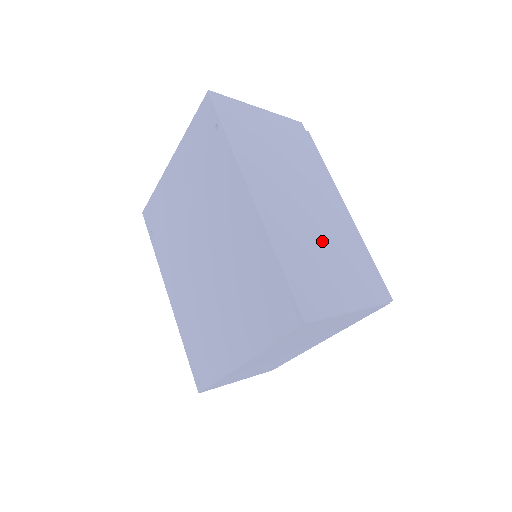
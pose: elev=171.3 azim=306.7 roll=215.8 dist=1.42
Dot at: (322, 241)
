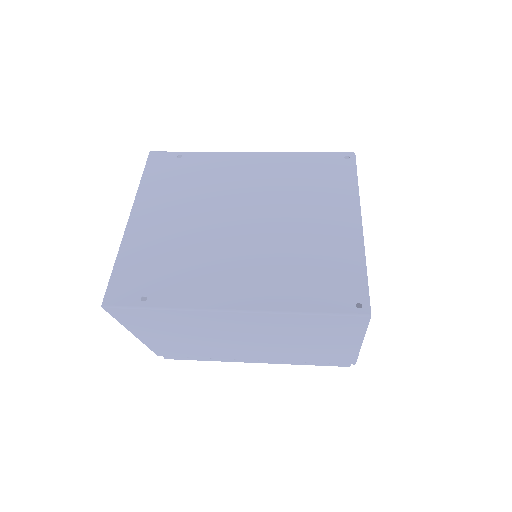
Dot at: occluded
